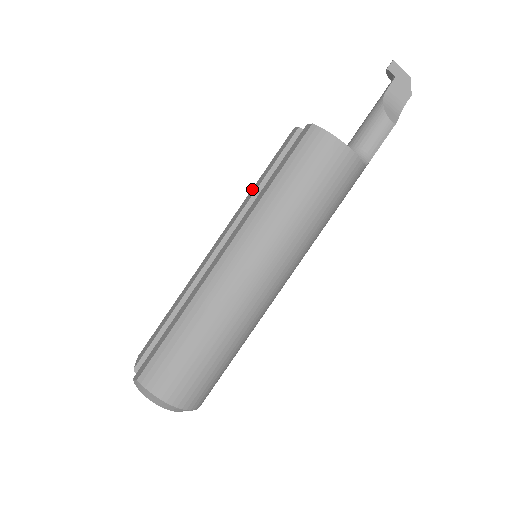
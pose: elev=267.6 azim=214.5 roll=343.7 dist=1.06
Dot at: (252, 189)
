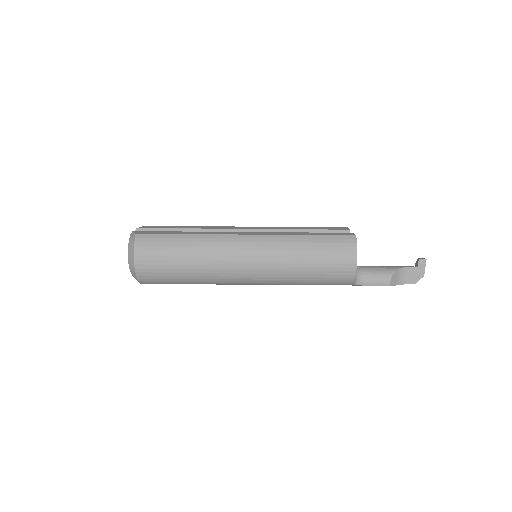
Dot at: (294, 227)
